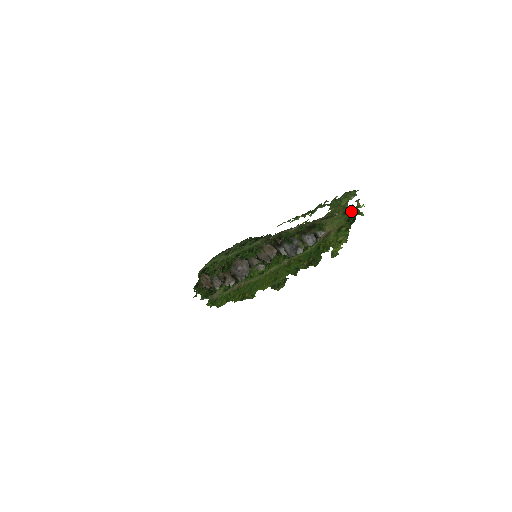
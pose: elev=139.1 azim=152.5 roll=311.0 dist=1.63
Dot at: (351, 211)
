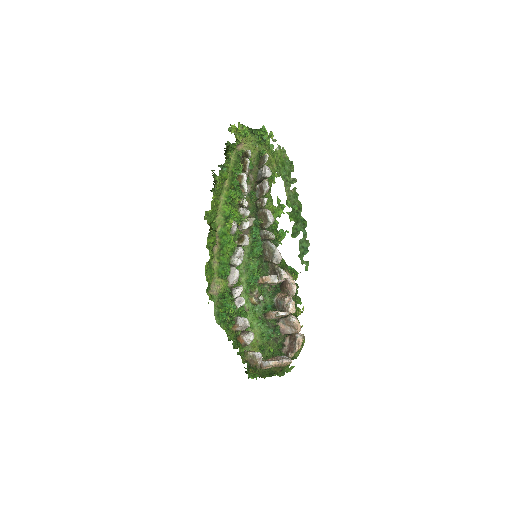
Dot at: (266, 141)
